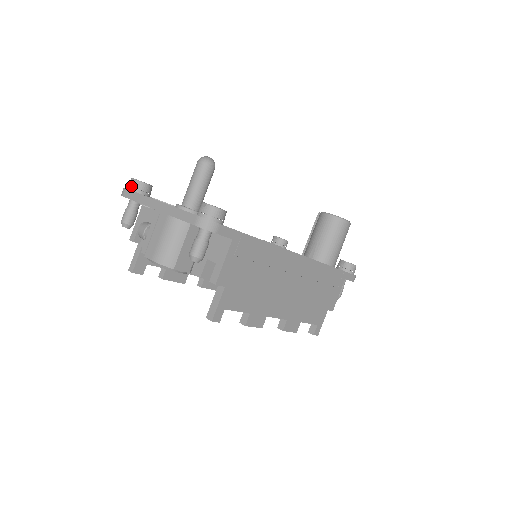
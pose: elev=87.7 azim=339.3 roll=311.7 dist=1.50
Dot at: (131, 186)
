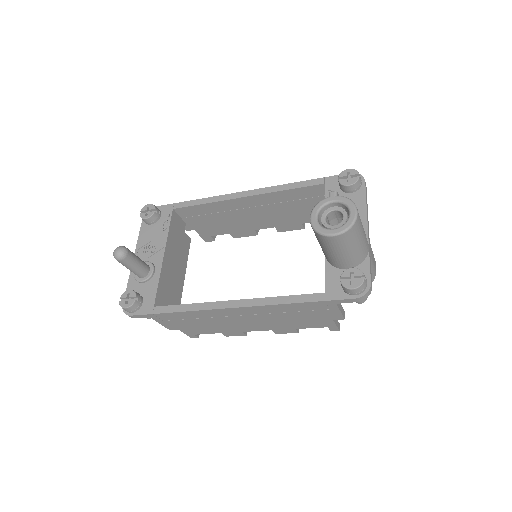
Dot at: occluded
